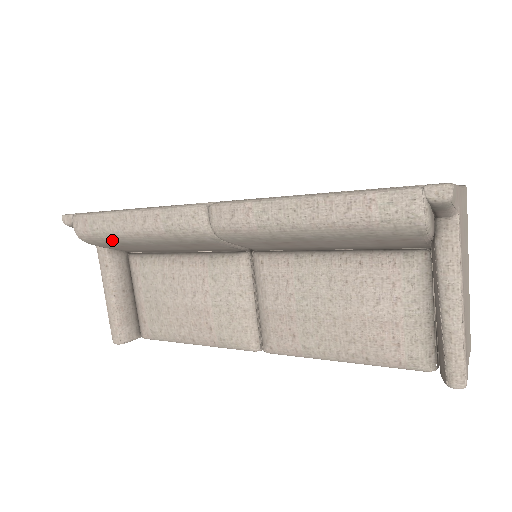
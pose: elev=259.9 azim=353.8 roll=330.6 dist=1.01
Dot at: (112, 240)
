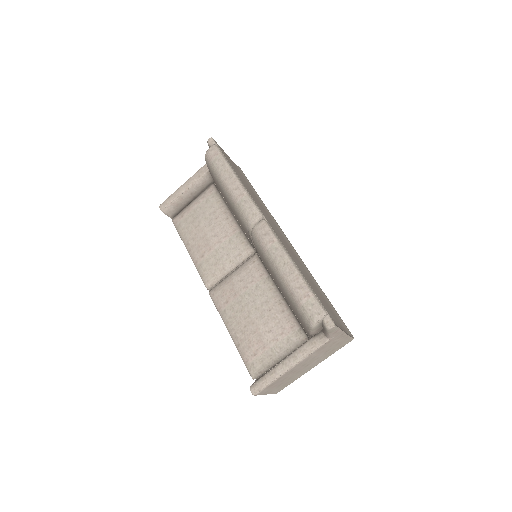
Dot at: (216, 175)
